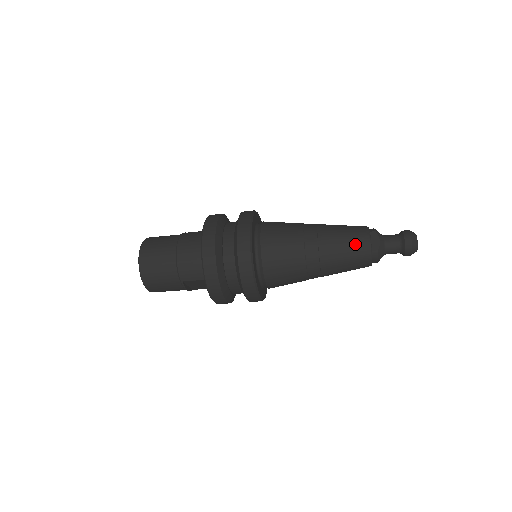
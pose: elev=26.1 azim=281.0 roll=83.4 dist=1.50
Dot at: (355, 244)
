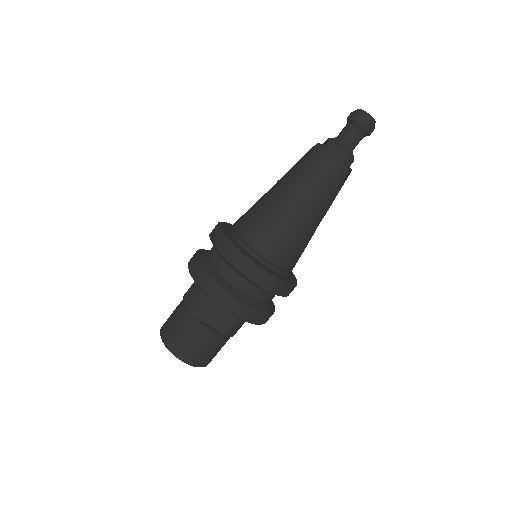
Dot at: (306, 156)
